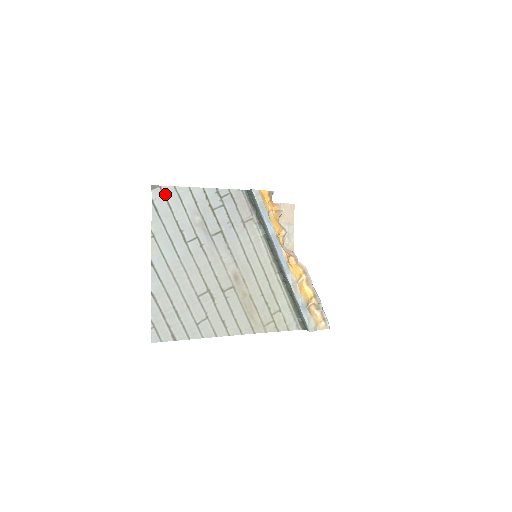
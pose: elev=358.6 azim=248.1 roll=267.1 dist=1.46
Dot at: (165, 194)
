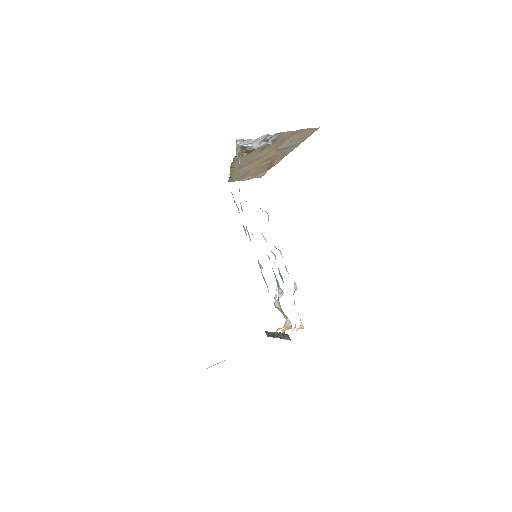
Dot at: occluded
